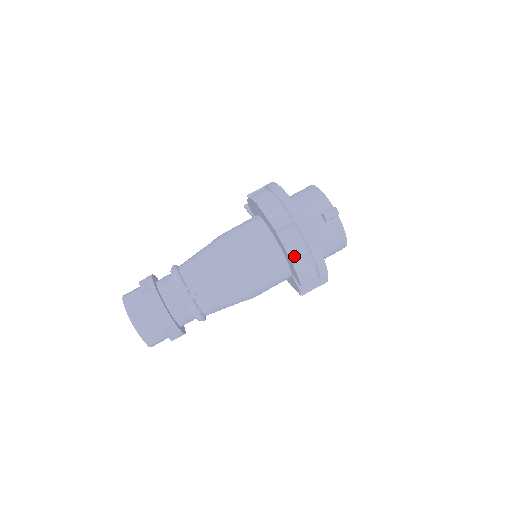
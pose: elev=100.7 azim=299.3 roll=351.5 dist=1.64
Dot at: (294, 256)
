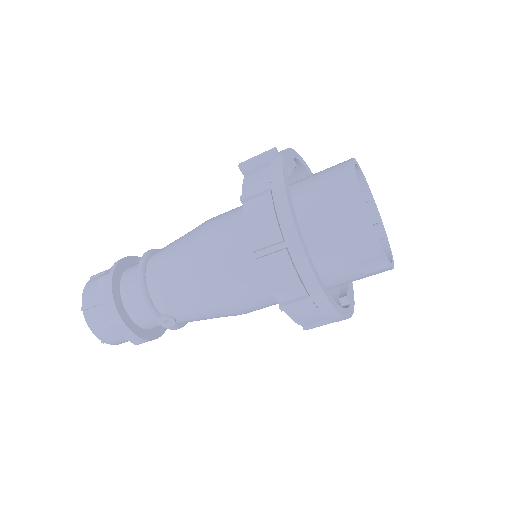
Dot at: (306, 323)
